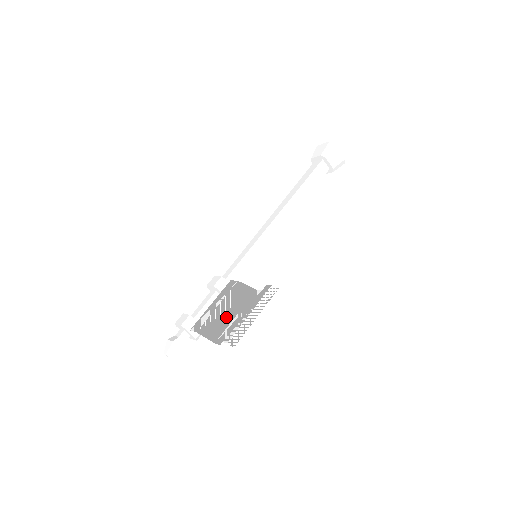
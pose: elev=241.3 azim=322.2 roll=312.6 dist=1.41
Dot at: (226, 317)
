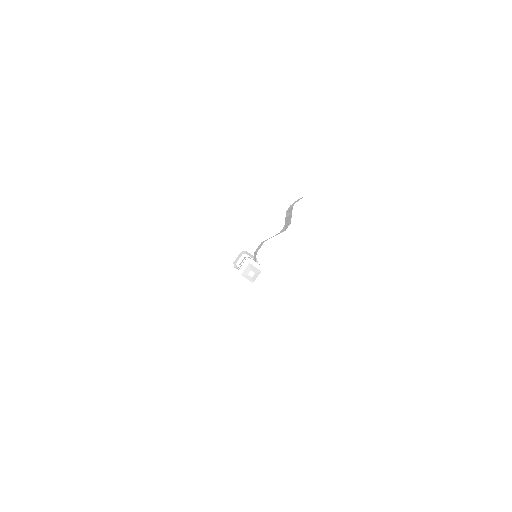
Dot at: occluded
